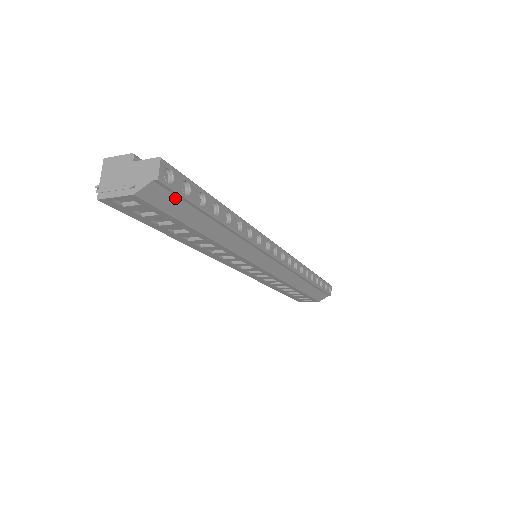
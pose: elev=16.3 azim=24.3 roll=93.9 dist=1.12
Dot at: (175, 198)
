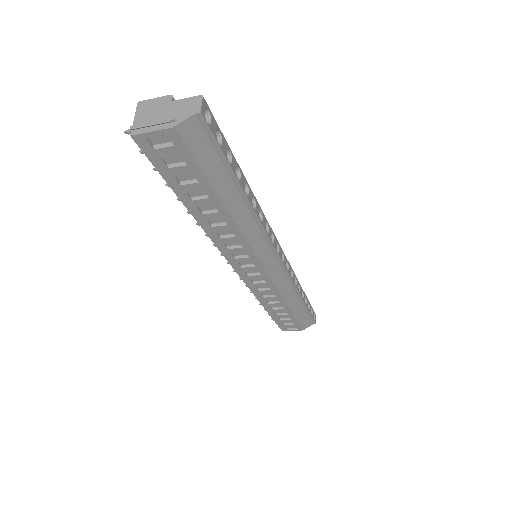
Dot at: (208, 144)
